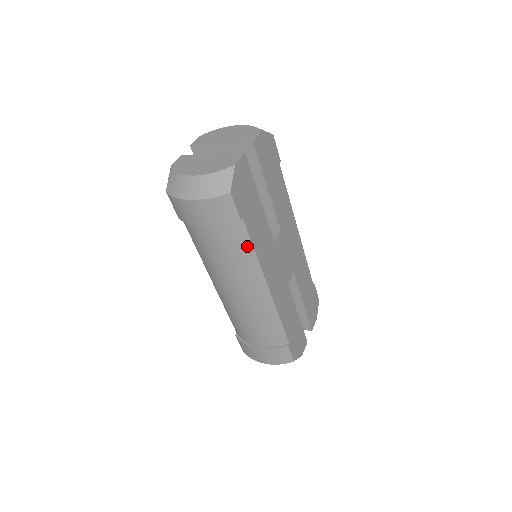
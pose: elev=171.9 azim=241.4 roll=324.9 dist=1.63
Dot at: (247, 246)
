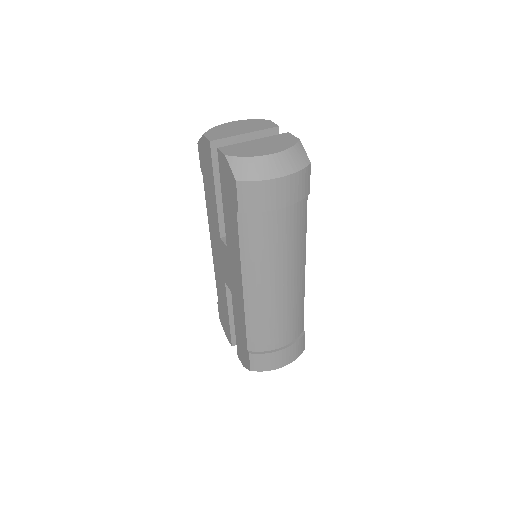
Dot at: (304, 223)
